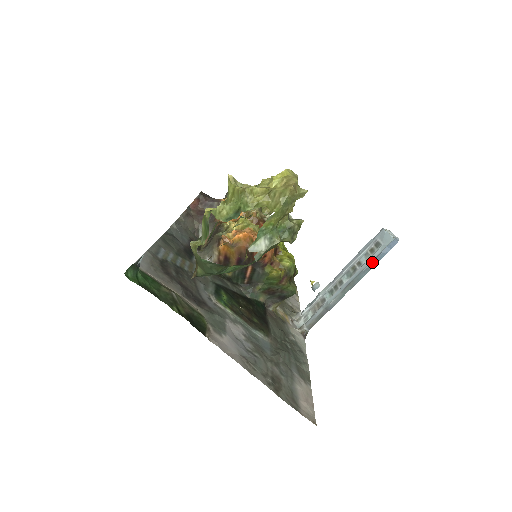
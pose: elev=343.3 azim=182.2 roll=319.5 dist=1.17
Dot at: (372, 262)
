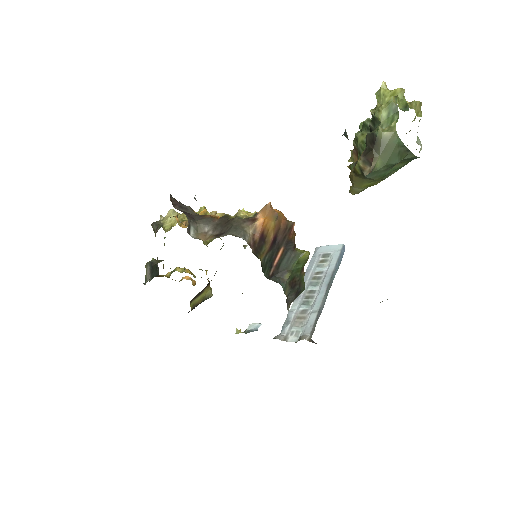
Dot at: (337, 263)
